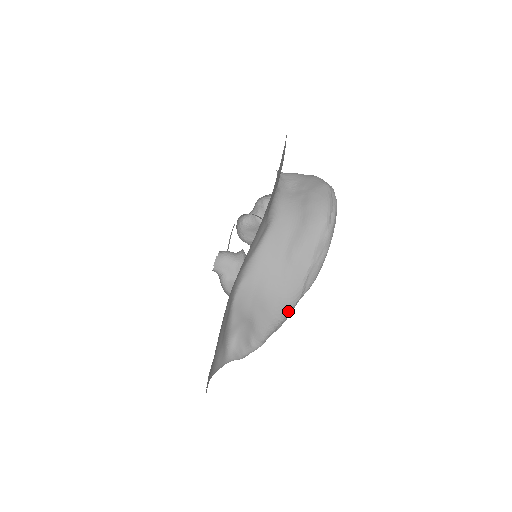
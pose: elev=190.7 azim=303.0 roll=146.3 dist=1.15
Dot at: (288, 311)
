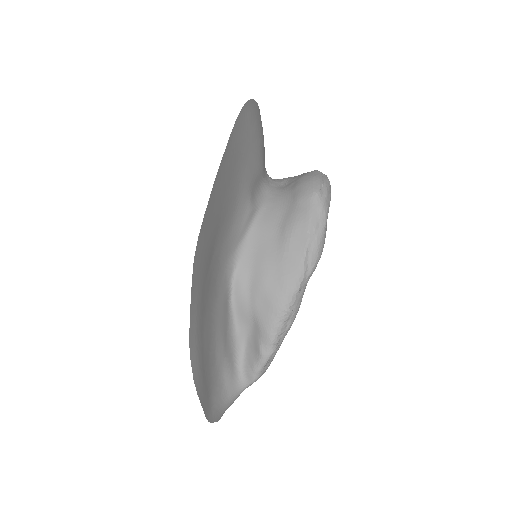
Dot at: (293, 297)
